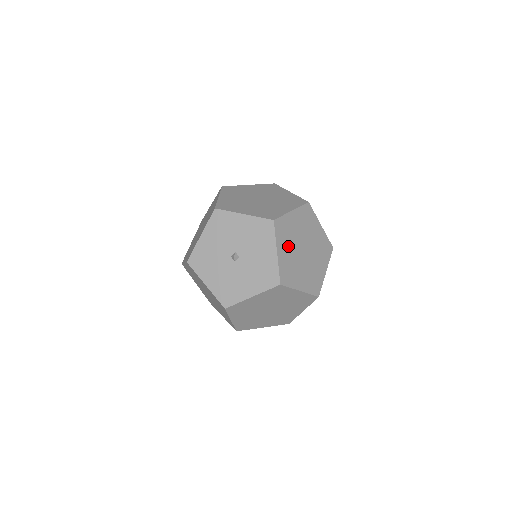
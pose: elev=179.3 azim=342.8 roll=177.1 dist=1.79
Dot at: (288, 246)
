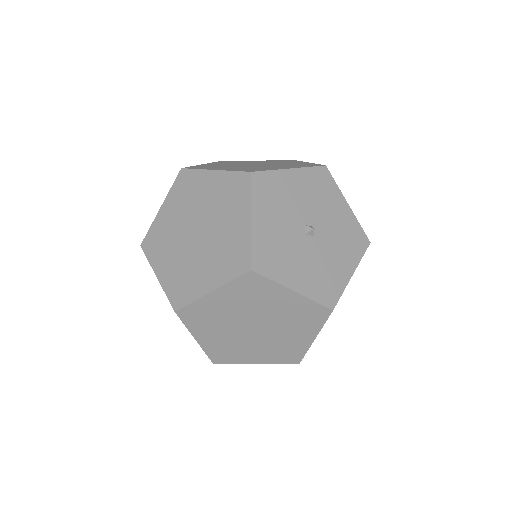
Dot at: occluded
